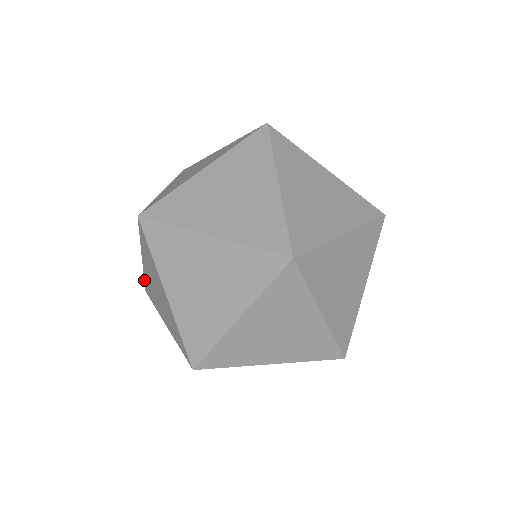
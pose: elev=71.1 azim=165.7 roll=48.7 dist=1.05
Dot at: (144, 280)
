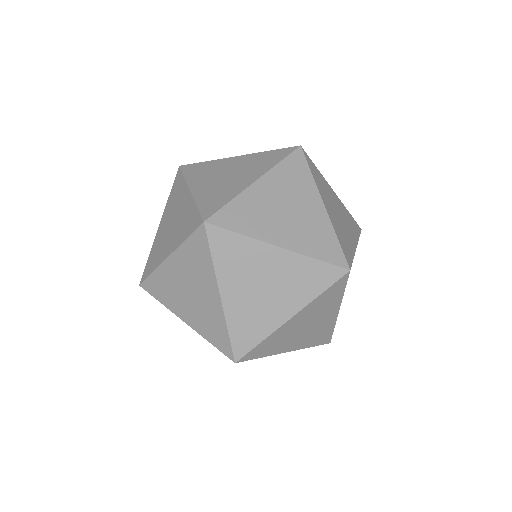
Dot at: occluded
